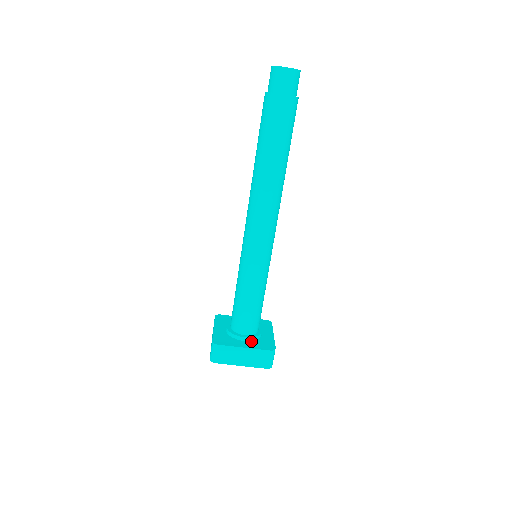
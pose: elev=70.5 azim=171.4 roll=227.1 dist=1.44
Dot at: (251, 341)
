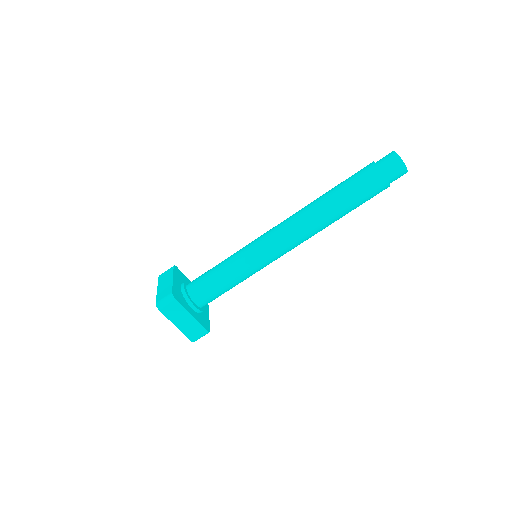
Dot at: (196, 312)
